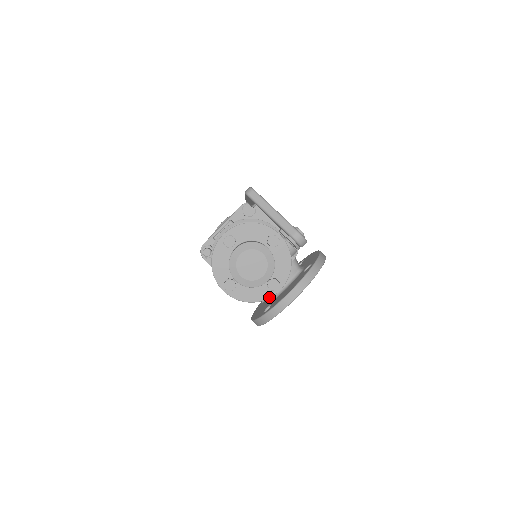
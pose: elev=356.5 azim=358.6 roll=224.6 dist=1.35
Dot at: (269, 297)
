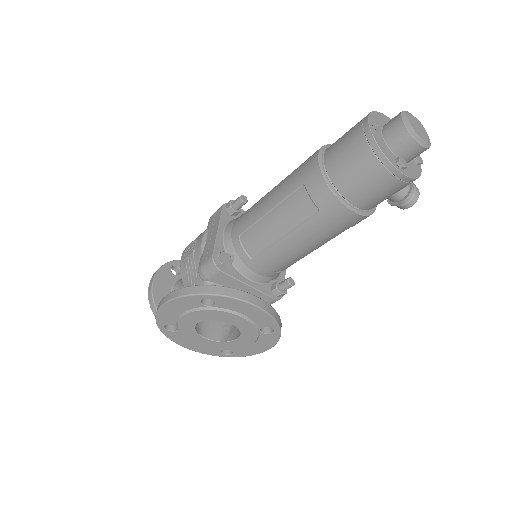
Dot at: (391, 162)
